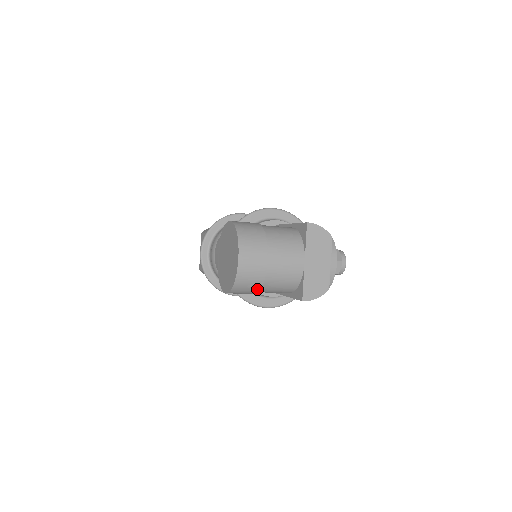
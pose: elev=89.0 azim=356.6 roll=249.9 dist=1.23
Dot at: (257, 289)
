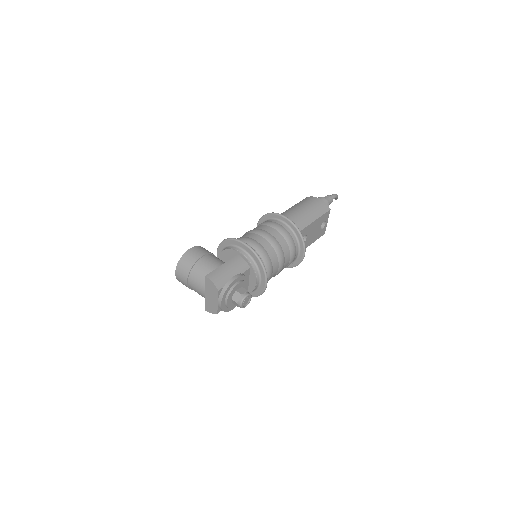
Dot at: occluded
